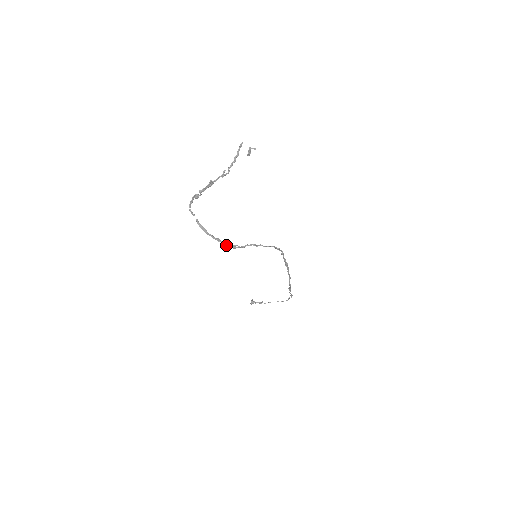
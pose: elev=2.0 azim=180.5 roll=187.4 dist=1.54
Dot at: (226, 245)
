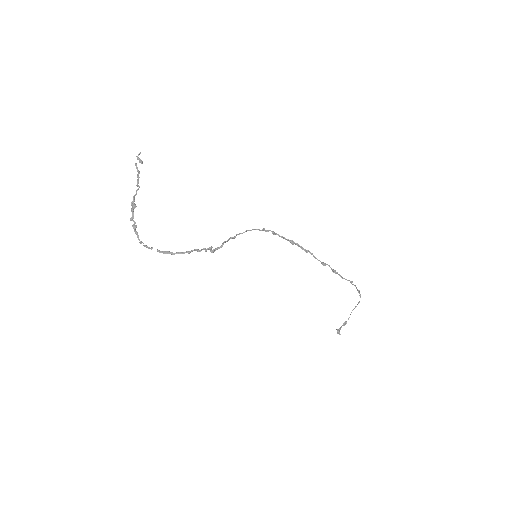
Dot at: occluded
